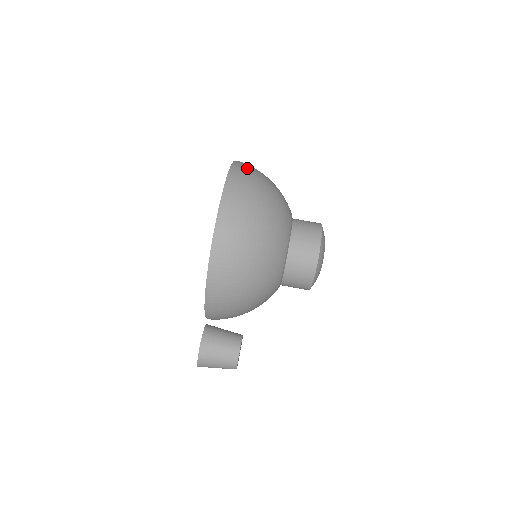
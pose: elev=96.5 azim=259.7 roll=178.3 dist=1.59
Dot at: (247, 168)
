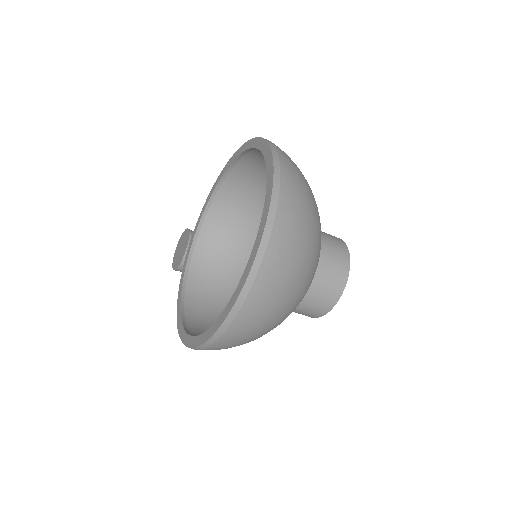
Dot at: (258, 304)
